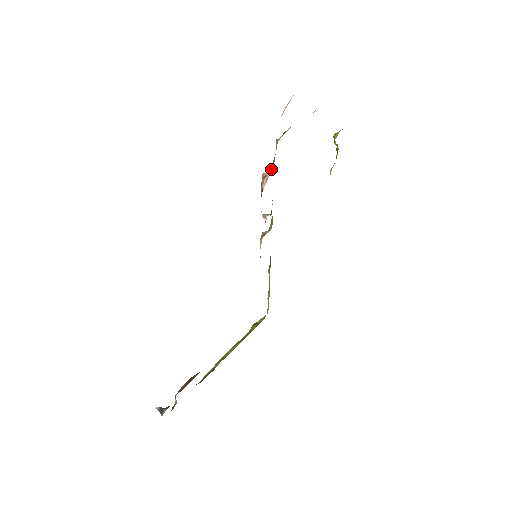
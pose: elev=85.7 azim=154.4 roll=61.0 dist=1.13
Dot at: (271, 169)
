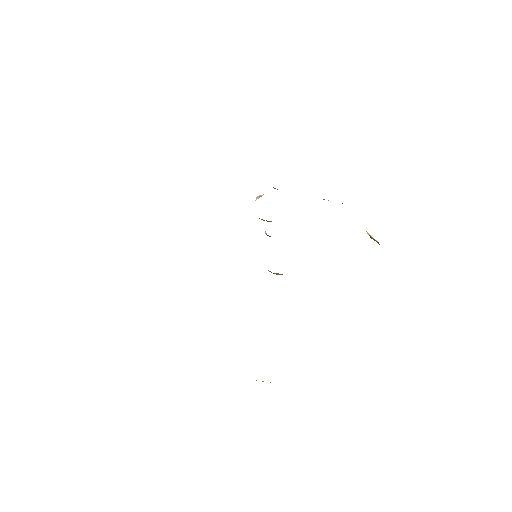
Dot at: occluded
